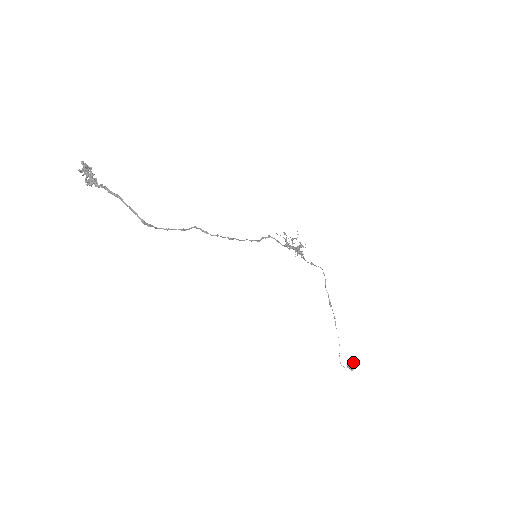
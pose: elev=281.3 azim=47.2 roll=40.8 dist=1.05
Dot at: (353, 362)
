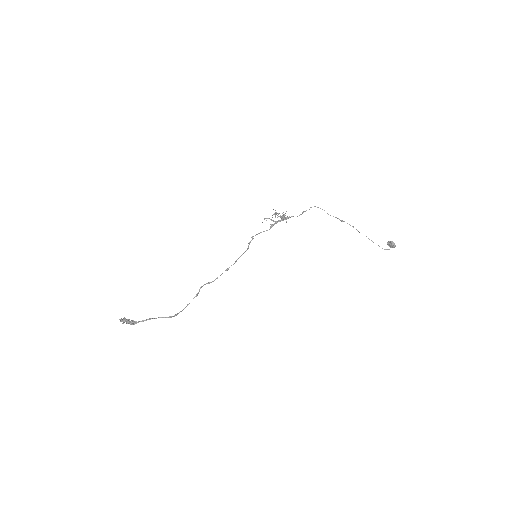
Dot at: (390, 243)
